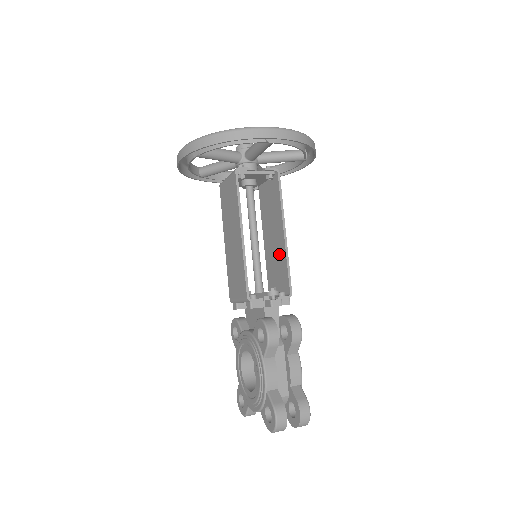
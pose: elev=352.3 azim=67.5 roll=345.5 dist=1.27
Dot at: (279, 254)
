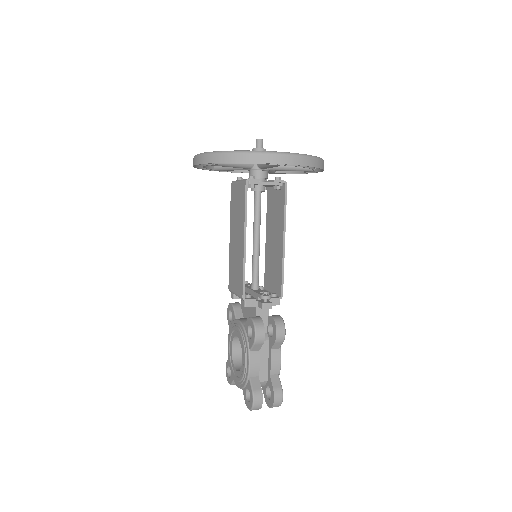
Dot at: (277, 257)
